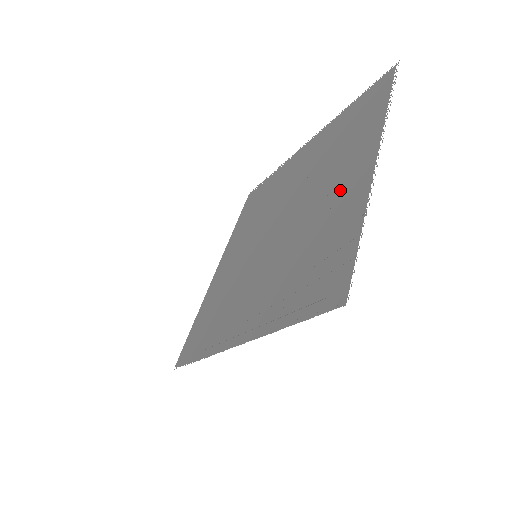
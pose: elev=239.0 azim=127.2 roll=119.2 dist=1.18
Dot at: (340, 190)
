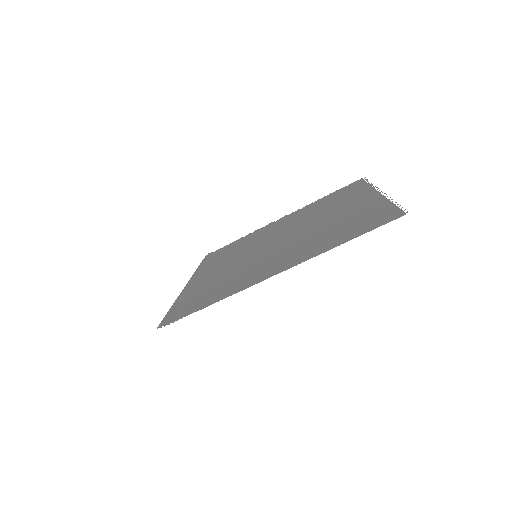
Dot at: (349, 208)
